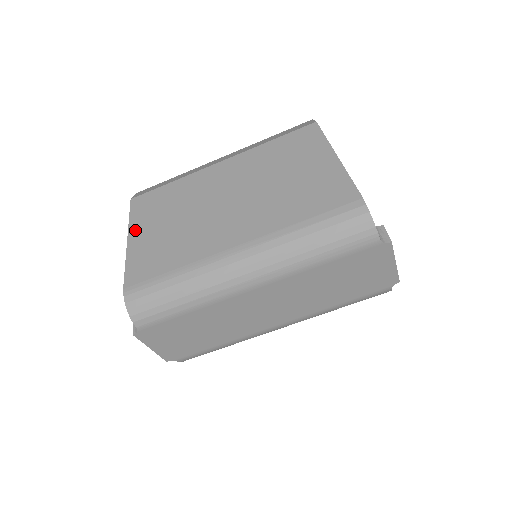
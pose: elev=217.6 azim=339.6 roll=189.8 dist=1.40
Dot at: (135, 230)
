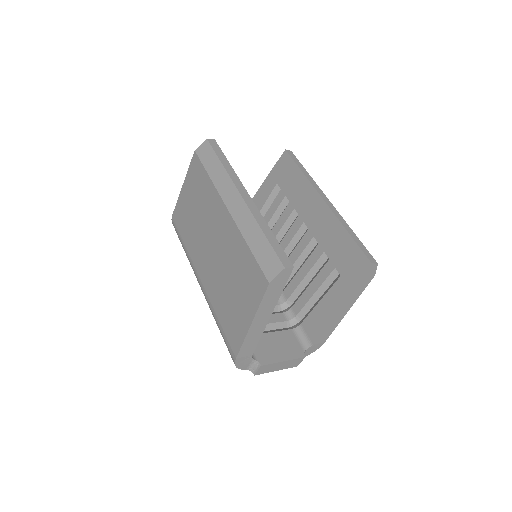
Dot at: (186, 184)
